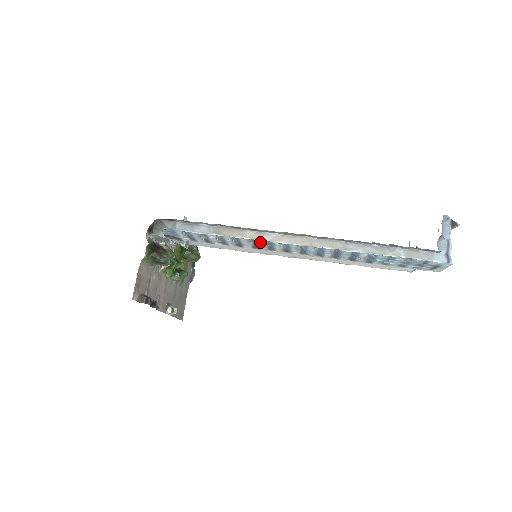
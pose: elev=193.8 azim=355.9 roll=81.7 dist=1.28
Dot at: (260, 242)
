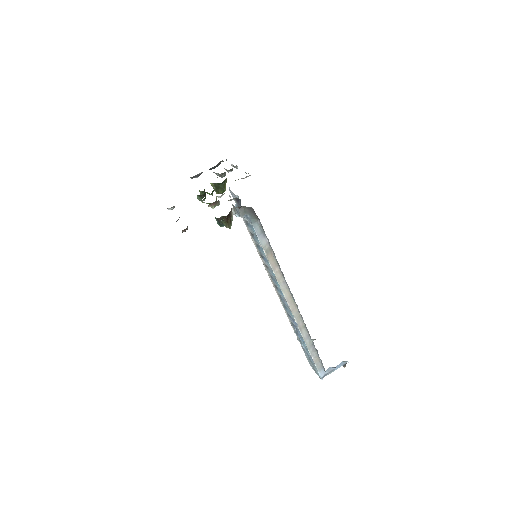
Dot at: (275, 278)
